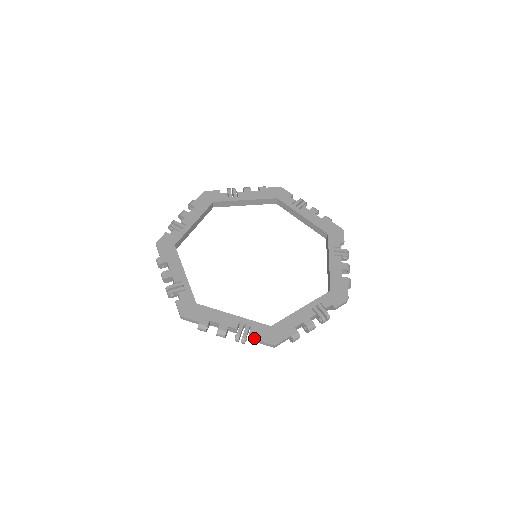
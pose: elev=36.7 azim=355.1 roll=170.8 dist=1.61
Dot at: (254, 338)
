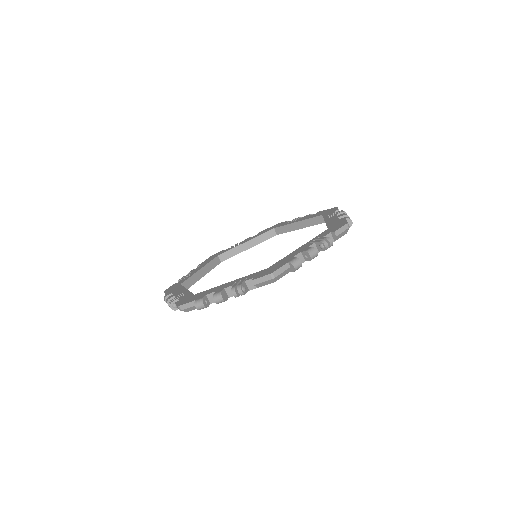
Dot at: occluded
